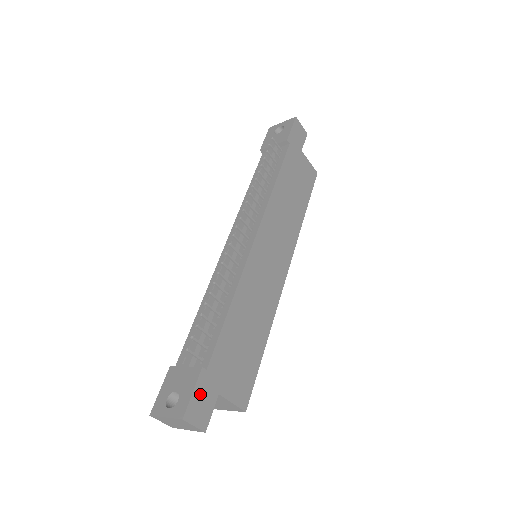
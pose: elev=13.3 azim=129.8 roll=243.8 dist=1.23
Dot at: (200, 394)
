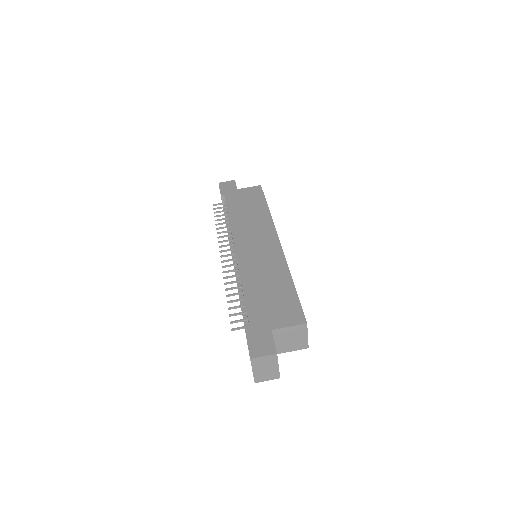
Dot at: (254, 340)
